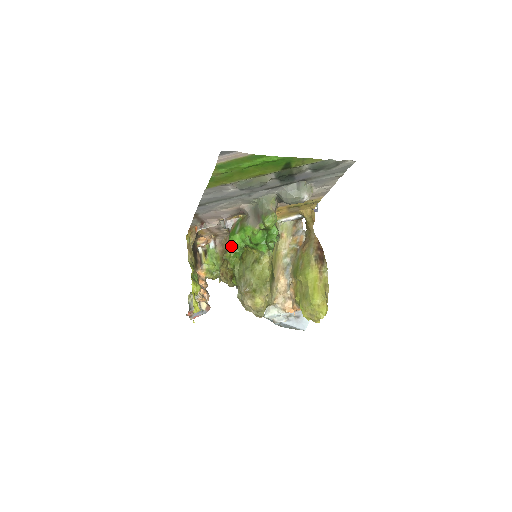
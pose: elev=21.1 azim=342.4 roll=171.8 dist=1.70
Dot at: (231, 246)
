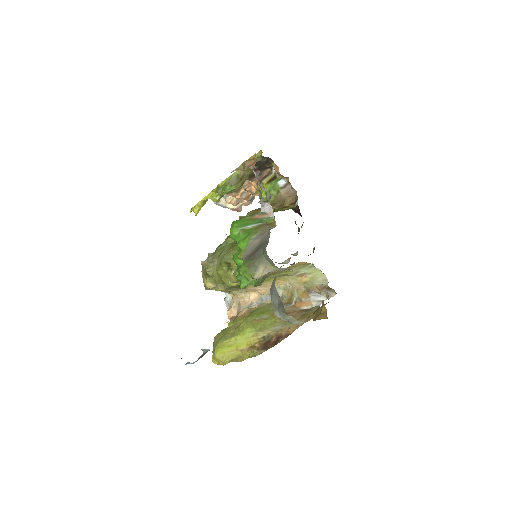
Dot at: occluded
